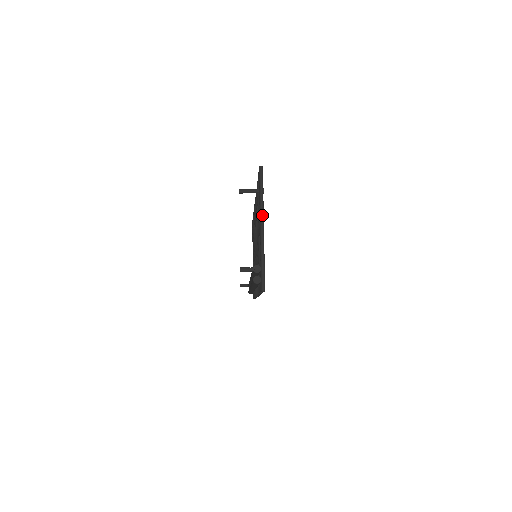
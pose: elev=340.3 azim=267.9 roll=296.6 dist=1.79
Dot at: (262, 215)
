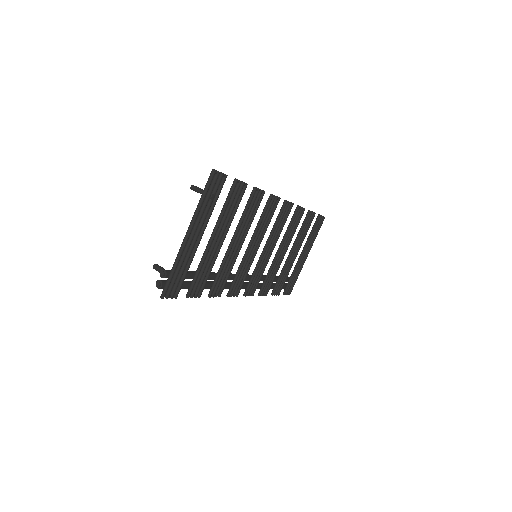
Dot at: (192, 222)
